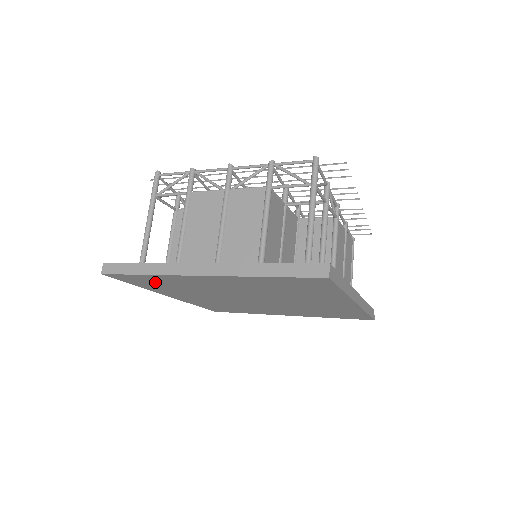
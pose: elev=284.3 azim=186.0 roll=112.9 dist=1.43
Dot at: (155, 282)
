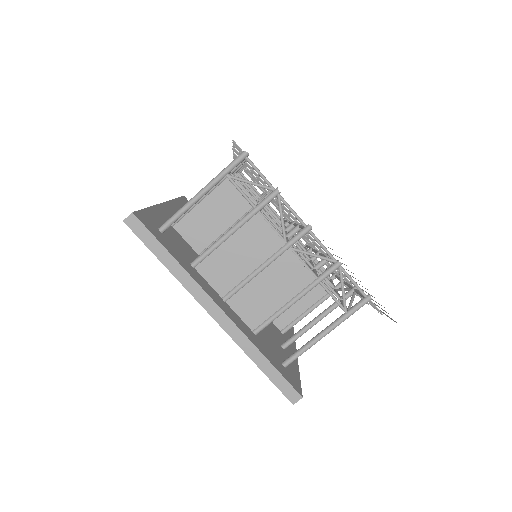
Dot at: occluded
